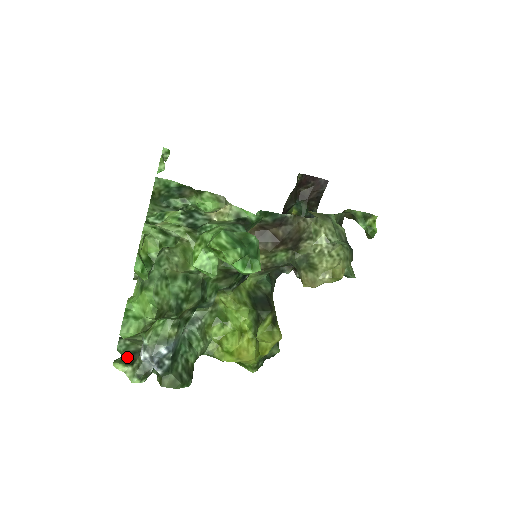
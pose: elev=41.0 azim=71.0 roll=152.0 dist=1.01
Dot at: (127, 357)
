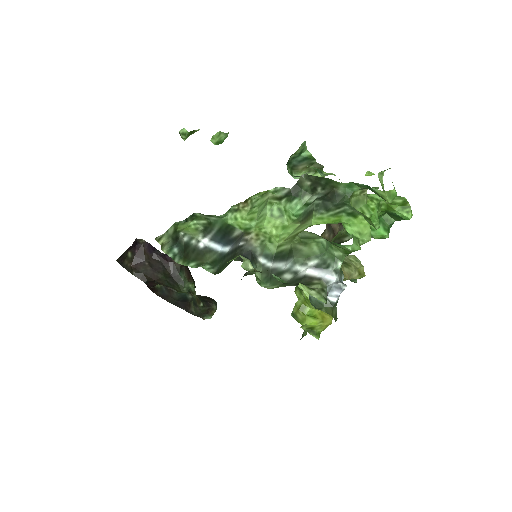
Dot at: occluded
